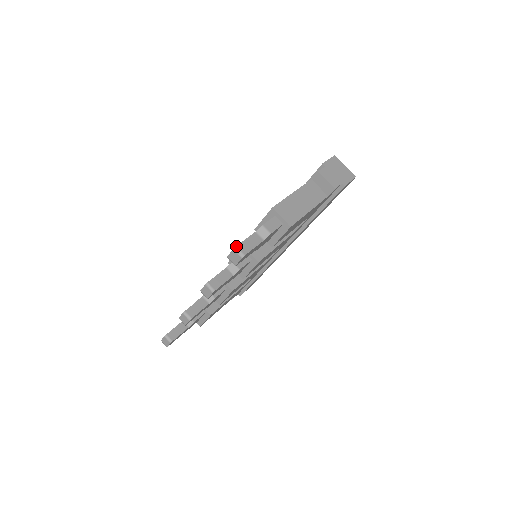
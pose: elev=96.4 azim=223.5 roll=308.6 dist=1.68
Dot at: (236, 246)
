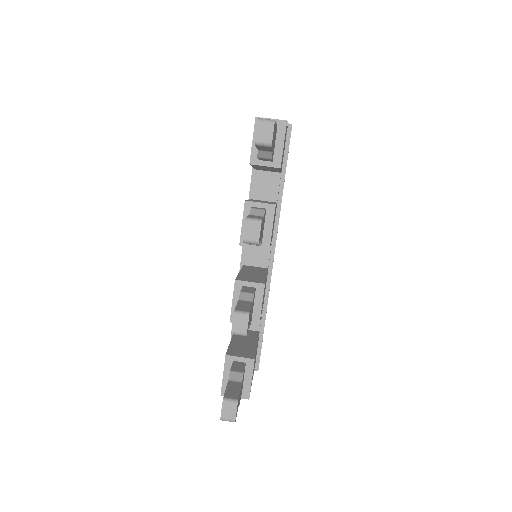
Dot at: (258, 118)
